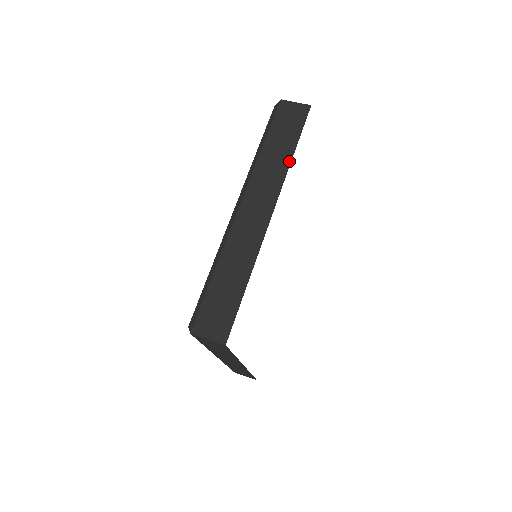
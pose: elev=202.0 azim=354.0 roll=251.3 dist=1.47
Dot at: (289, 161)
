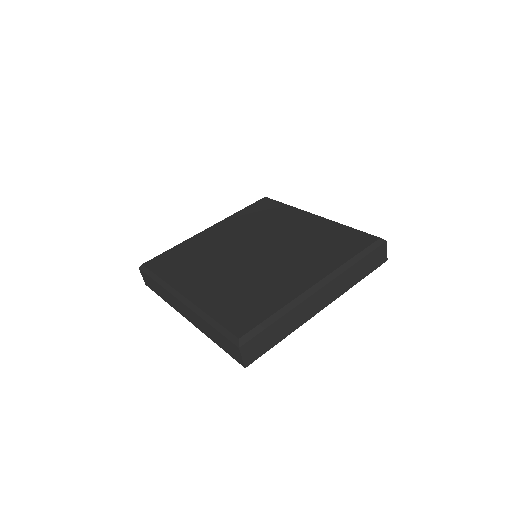
Dot at: (354, 284)
